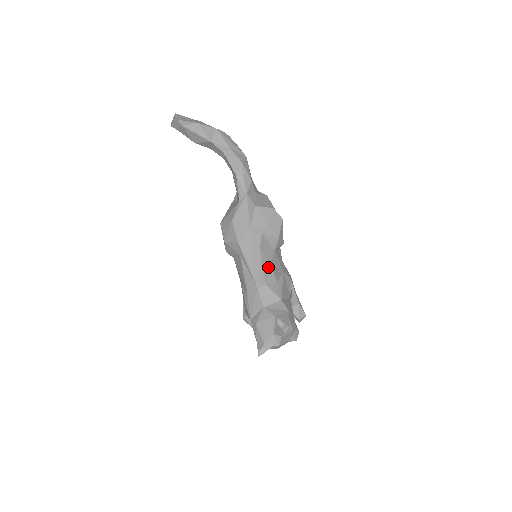
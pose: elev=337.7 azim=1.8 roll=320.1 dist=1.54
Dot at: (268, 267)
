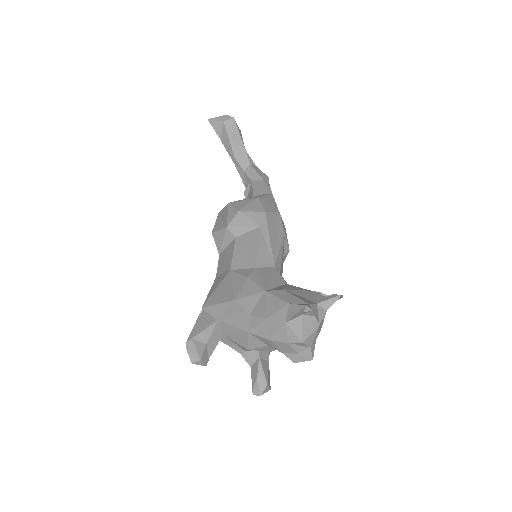
Dot at: (282, 261)
